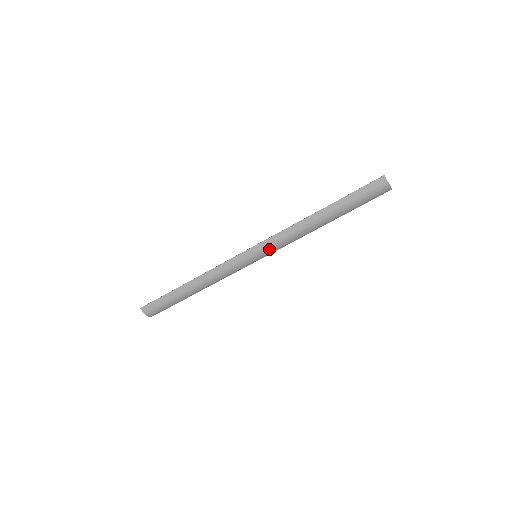
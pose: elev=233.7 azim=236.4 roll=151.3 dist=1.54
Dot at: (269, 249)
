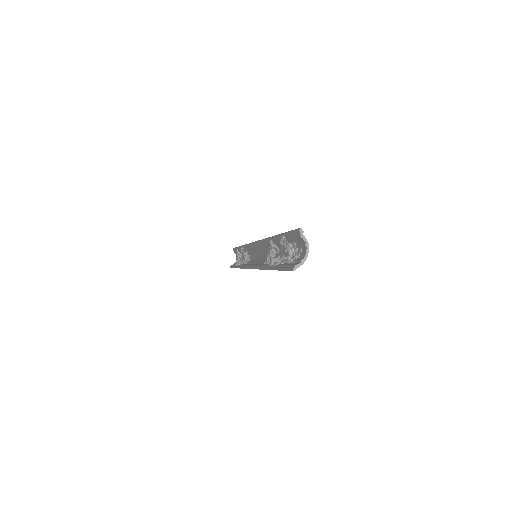
Dot at: occluded
